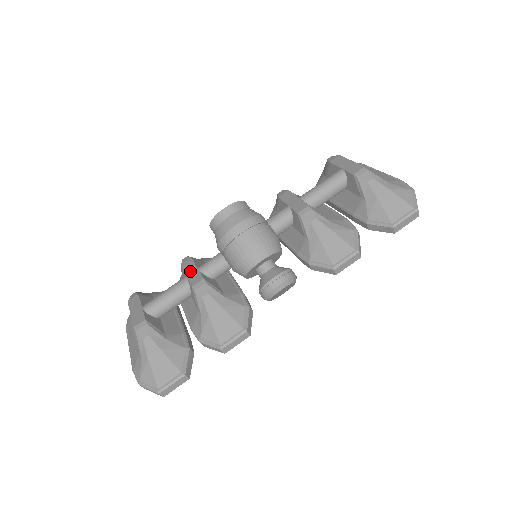
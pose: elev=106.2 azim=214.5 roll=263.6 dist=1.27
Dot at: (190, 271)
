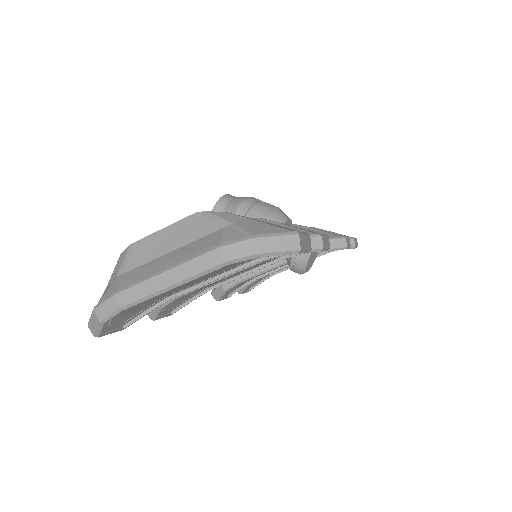
Dot at: occluded
